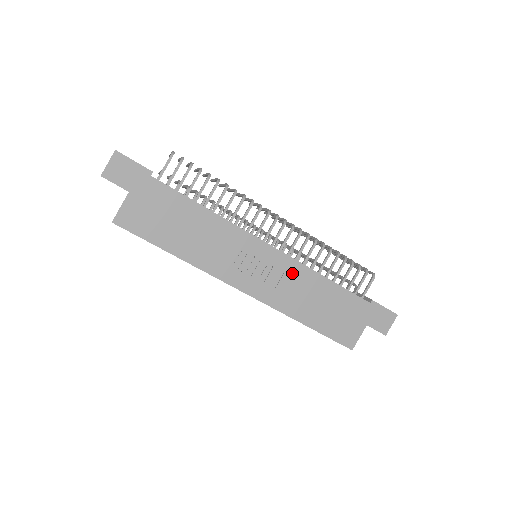
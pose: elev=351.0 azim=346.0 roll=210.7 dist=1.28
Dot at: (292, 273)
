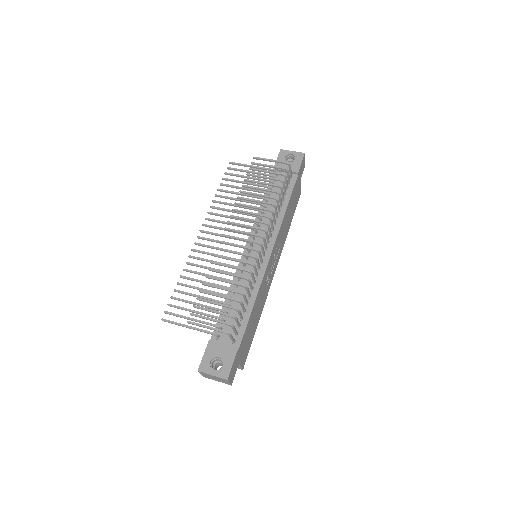
Dot at: (280, 236)
